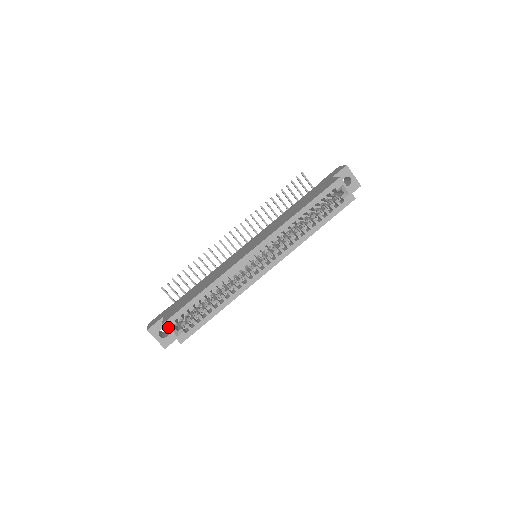
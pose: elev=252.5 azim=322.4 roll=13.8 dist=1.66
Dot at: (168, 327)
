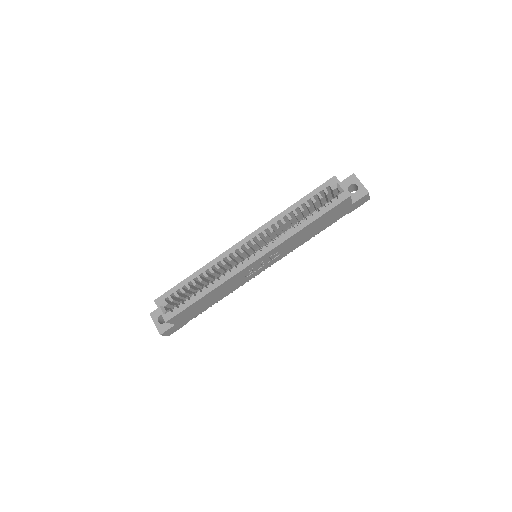
Dot at: (158, 304)
